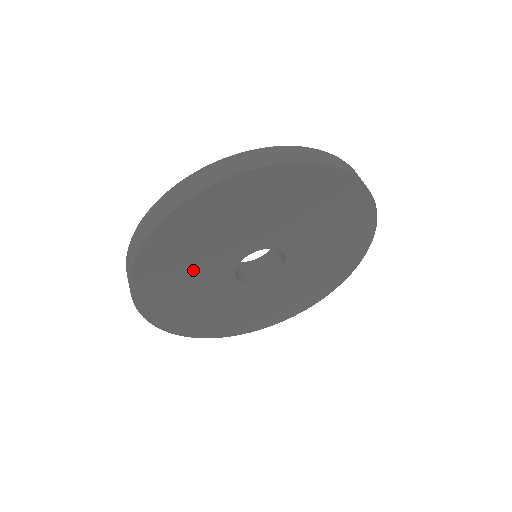
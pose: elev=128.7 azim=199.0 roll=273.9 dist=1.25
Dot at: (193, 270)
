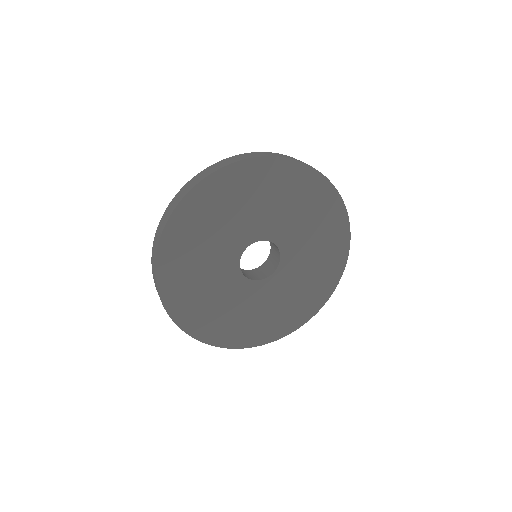
Dot at: (218, 230)
